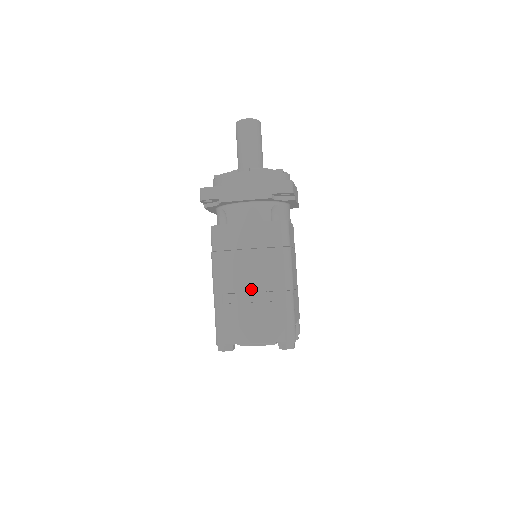
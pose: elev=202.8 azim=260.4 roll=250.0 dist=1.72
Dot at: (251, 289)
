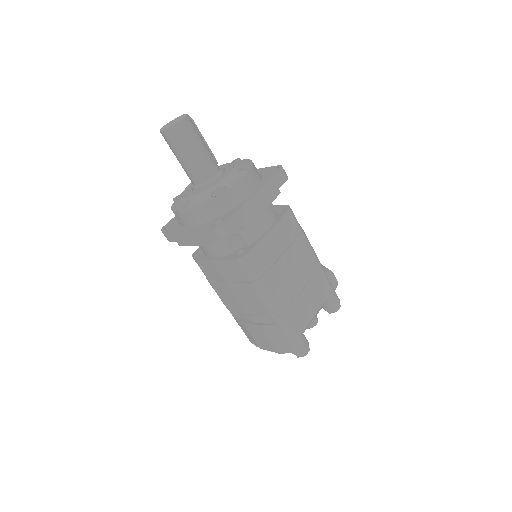
Dot at: (246, 313)
